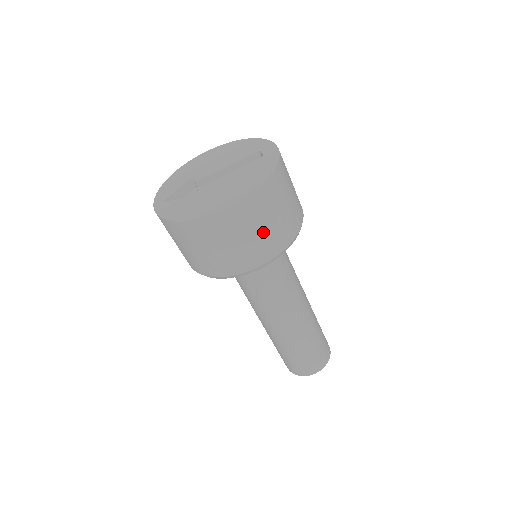
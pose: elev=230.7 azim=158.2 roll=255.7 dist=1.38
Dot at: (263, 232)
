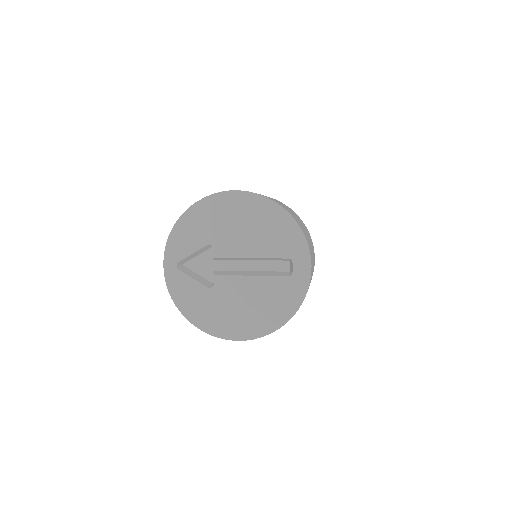
Dot at: occluded
